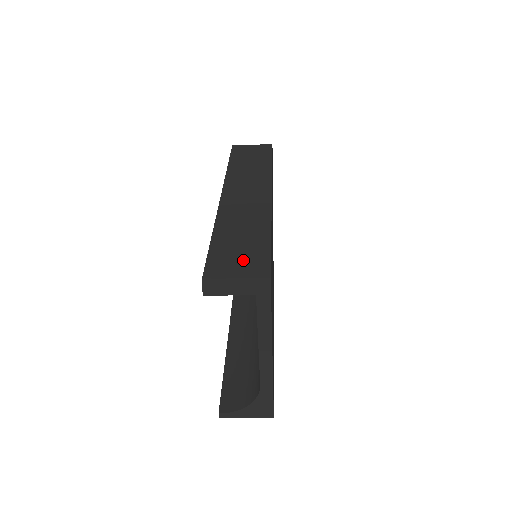
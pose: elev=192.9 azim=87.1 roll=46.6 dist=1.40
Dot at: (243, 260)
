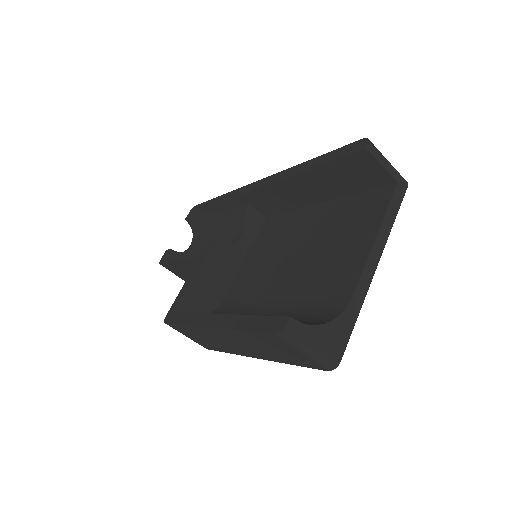
Dot at: occluded
